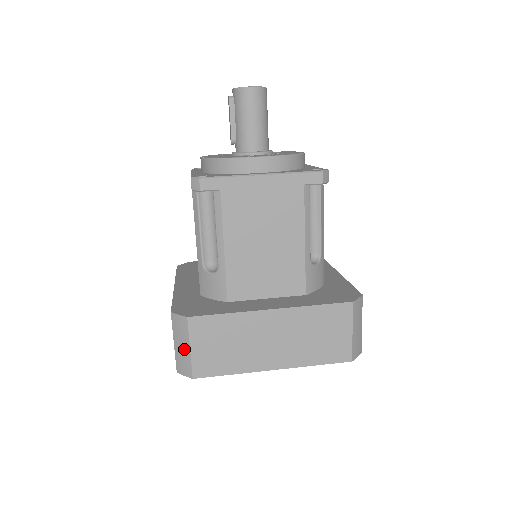
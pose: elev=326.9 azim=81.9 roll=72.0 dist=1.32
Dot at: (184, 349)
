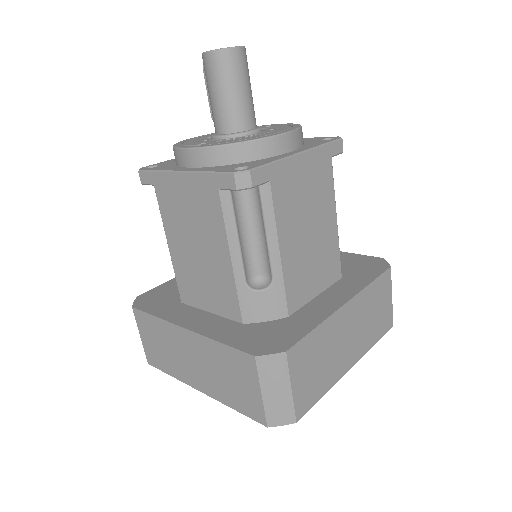
Dot at: occluded
